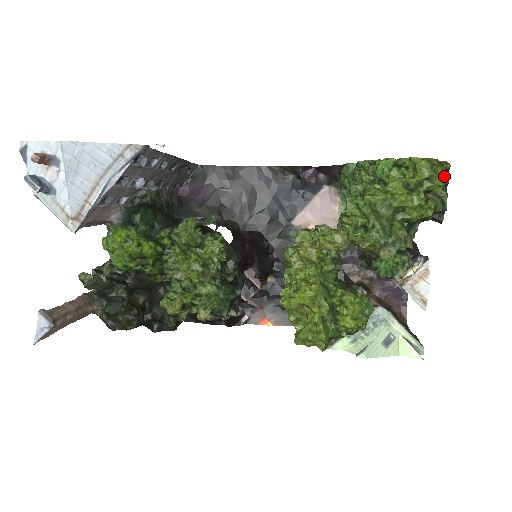
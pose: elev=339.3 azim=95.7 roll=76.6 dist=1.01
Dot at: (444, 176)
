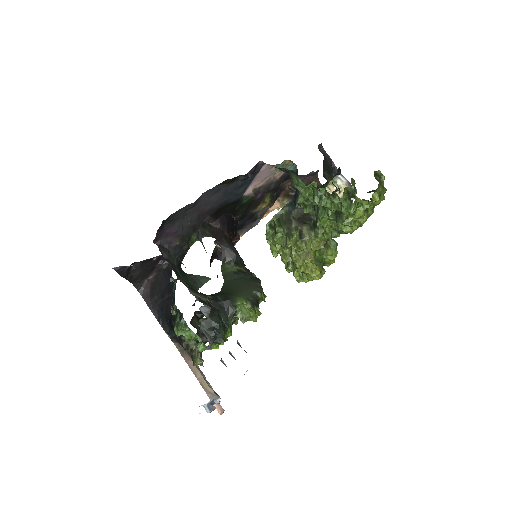
Dot at: occluded
